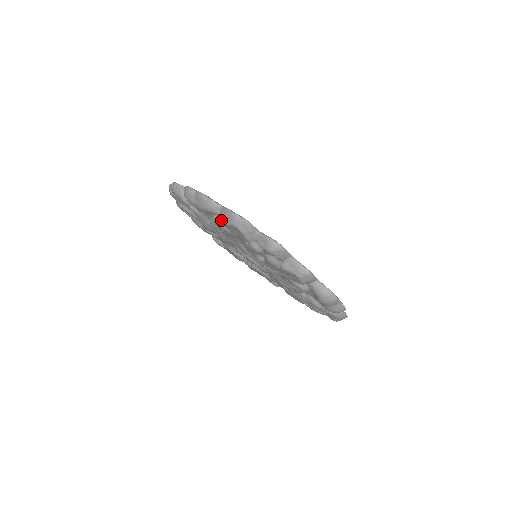
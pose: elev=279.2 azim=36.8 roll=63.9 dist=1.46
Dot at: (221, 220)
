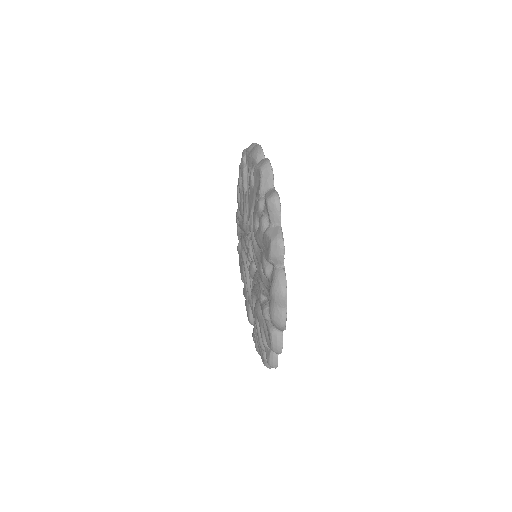
Dot at: (255, 166)
